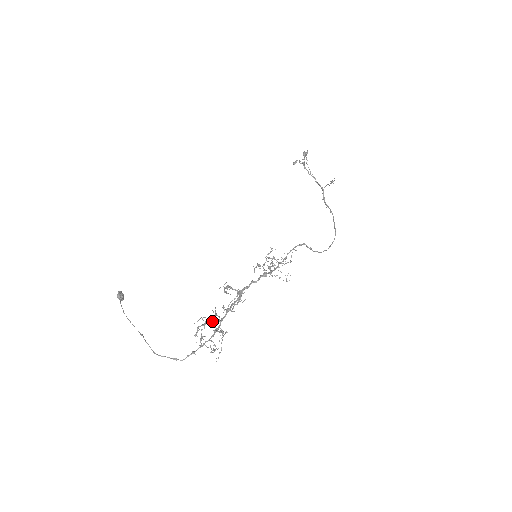
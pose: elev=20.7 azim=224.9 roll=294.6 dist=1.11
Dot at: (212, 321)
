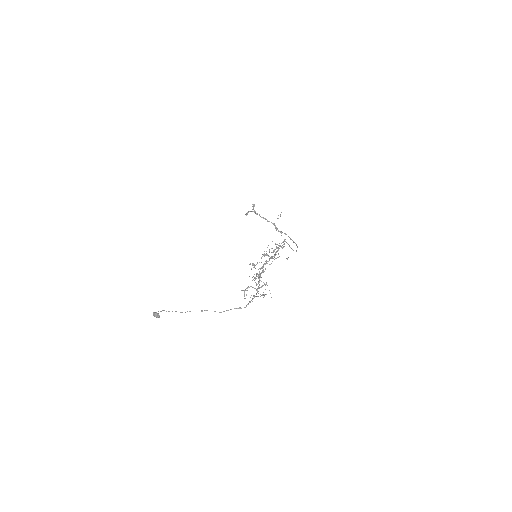
Dot at: occluded
